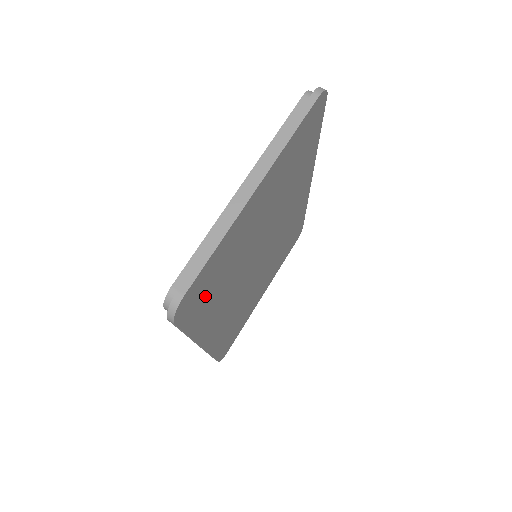
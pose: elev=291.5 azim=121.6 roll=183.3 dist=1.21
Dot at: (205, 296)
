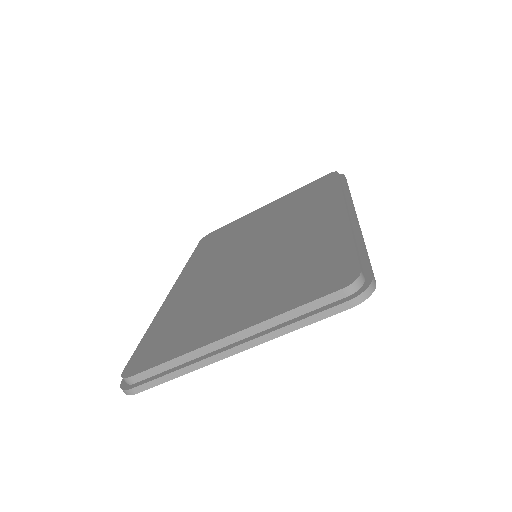
Dot at: occluded
